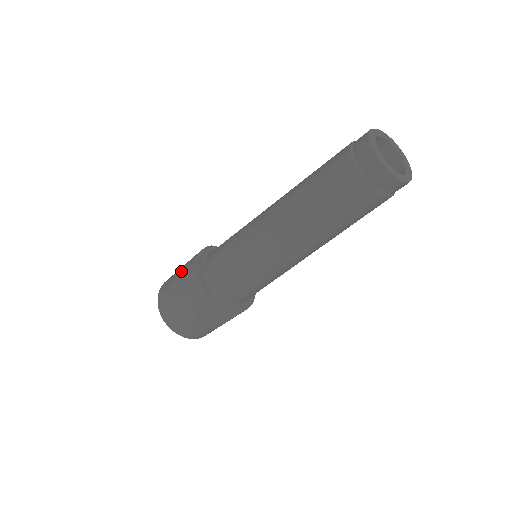
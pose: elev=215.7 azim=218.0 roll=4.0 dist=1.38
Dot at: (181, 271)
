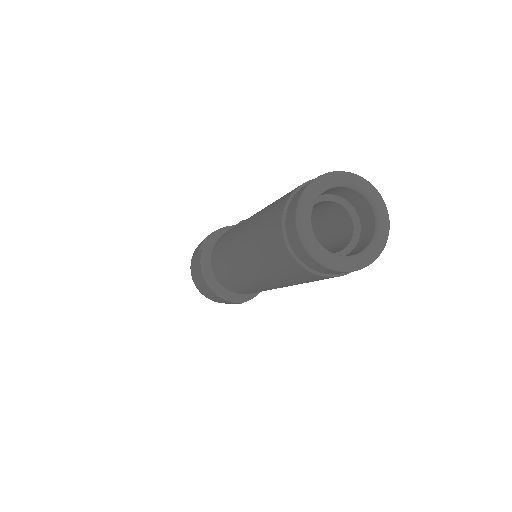
Dot at: (201, 284)
